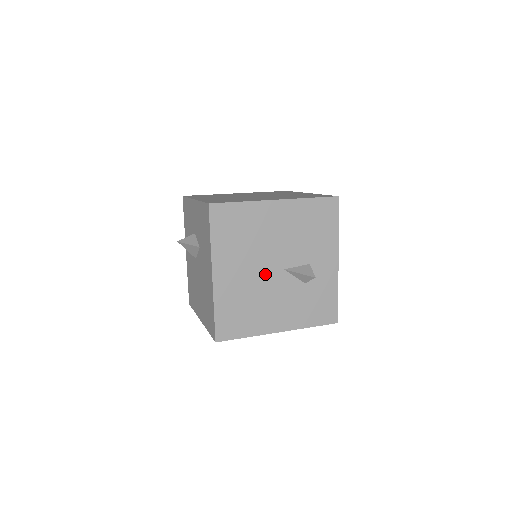
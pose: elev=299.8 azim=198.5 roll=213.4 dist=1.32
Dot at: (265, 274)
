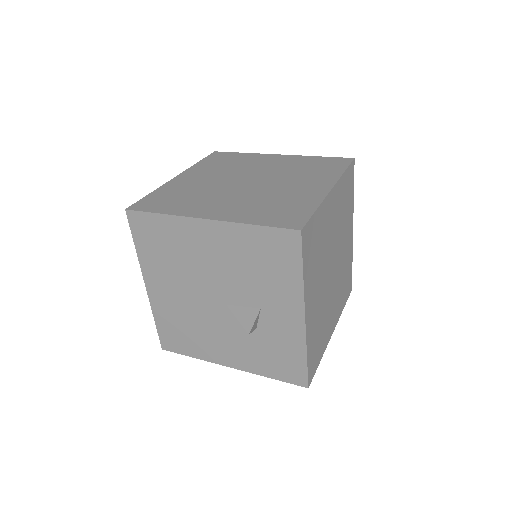
Dot at: (203, 302)
